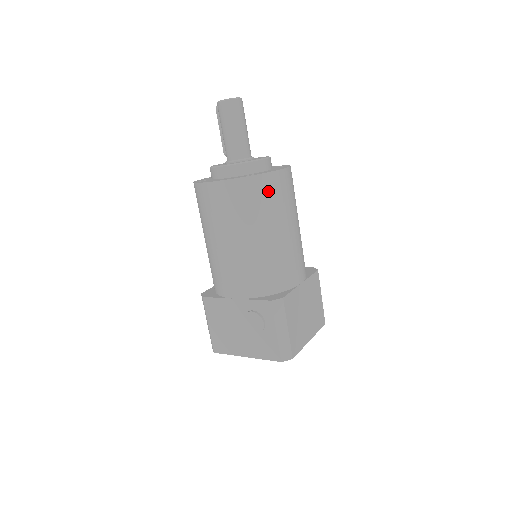
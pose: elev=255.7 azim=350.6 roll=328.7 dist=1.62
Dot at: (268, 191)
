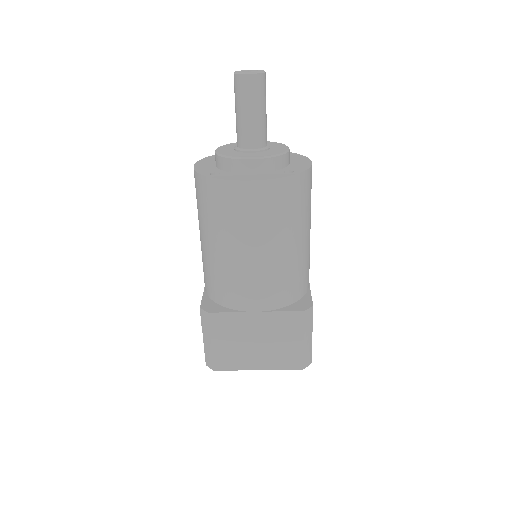
Dot at: (219, 200)
